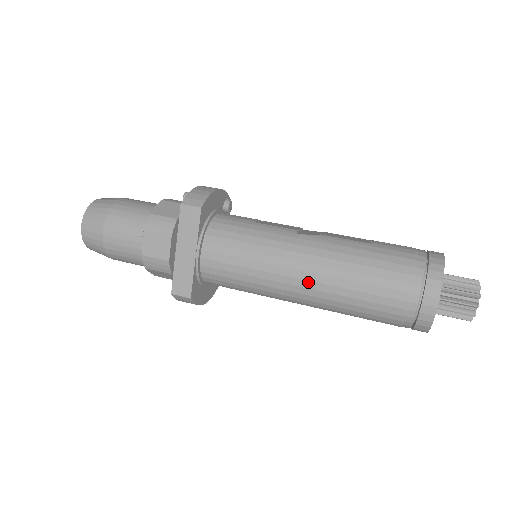
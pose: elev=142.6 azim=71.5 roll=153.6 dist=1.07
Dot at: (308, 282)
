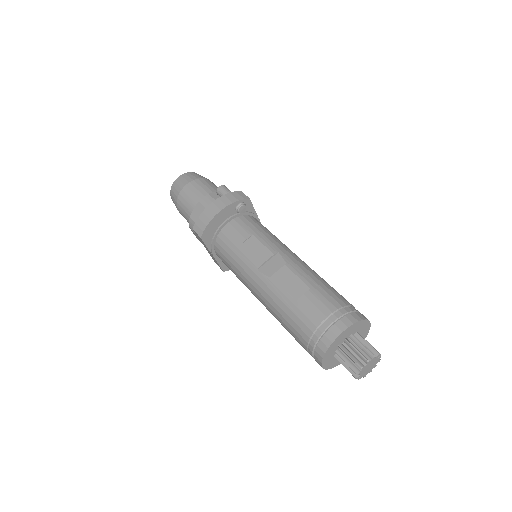
Dot at: occluded
